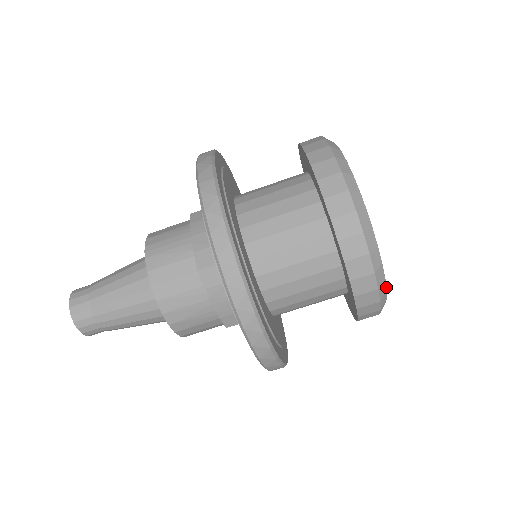
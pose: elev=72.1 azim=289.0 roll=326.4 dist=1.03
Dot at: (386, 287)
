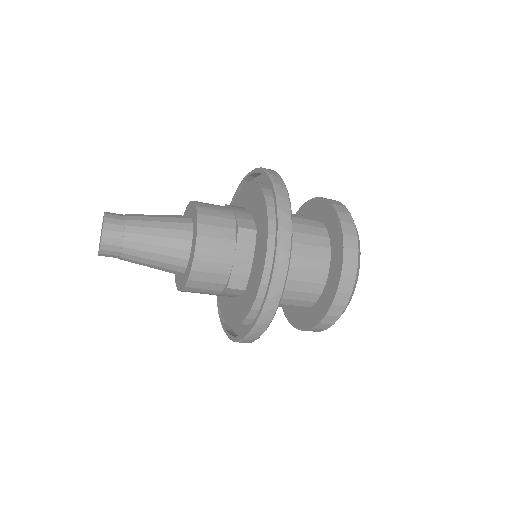
Dot at: occluded
